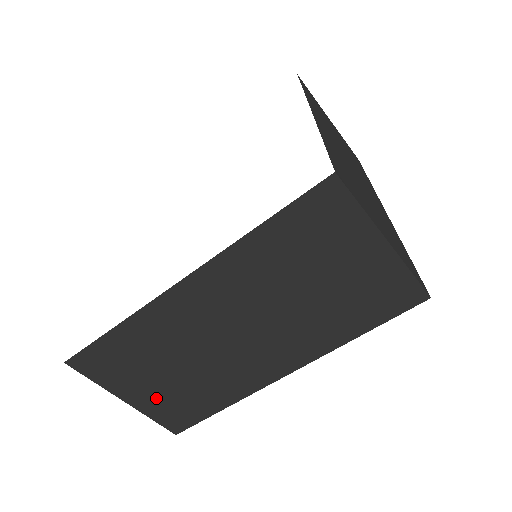
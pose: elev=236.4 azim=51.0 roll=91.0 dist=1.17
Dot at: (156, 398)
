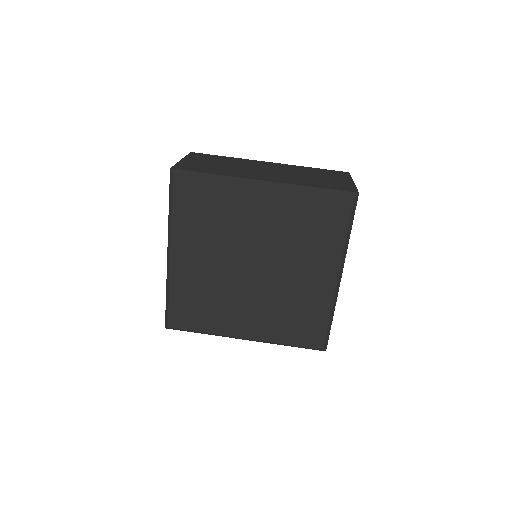
Dot at: (195, 164)
